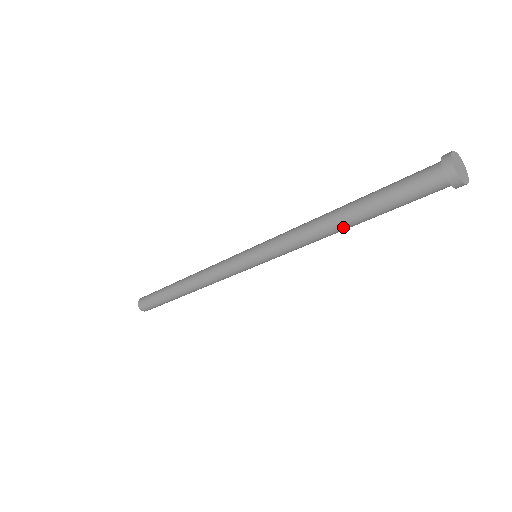
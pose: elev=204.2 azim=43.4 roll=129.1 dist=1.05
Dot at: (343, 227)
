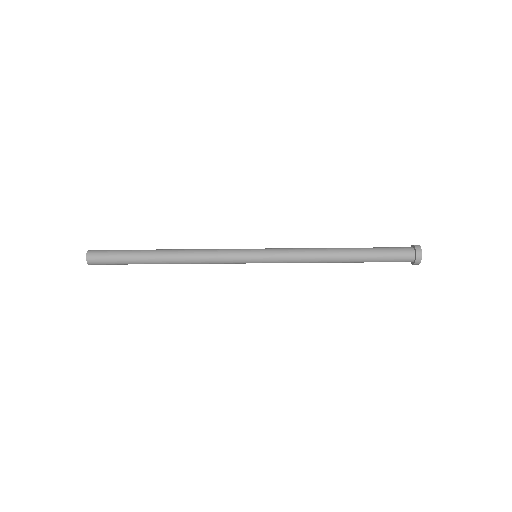
Dot at: (341, 256)
